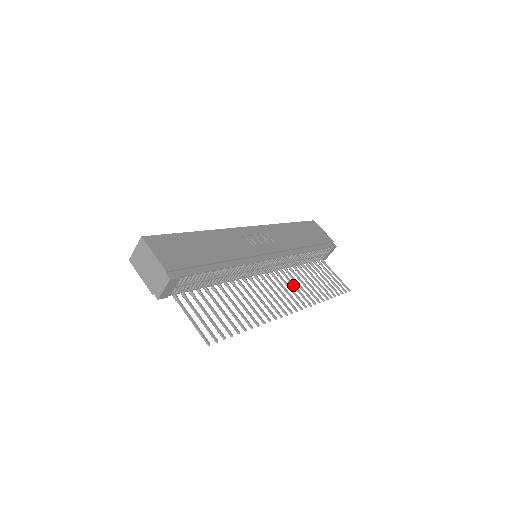
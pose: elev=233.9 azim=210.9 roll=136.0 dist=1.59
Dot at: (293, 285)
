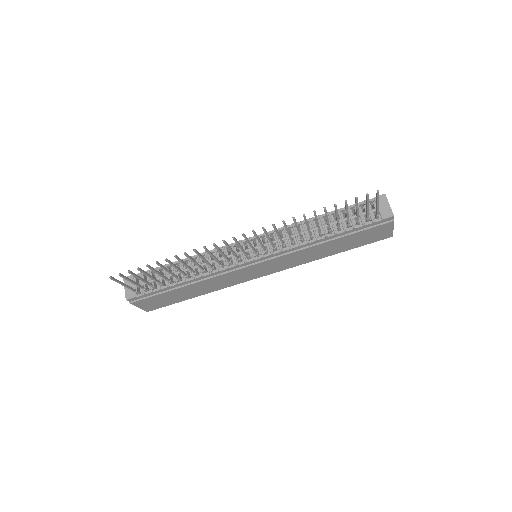
Dot at: (279, 238)
